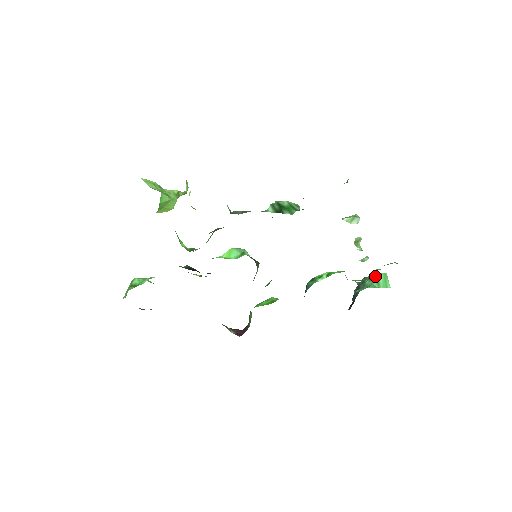
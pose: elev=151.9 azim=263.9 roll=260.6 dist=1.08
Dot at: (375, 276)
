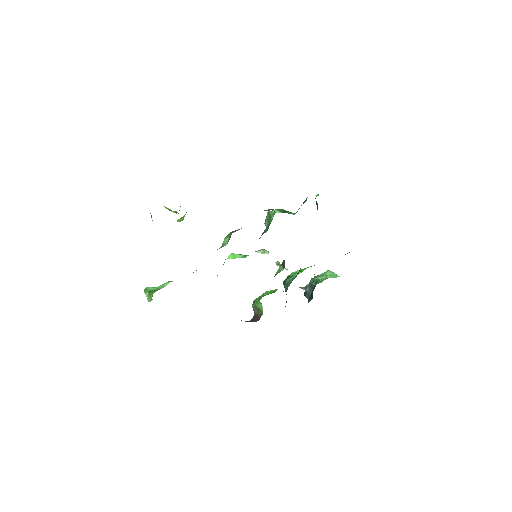
Dot at: (325, 273)
